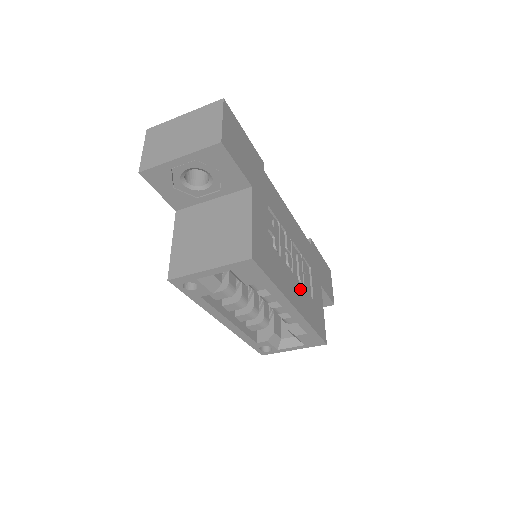
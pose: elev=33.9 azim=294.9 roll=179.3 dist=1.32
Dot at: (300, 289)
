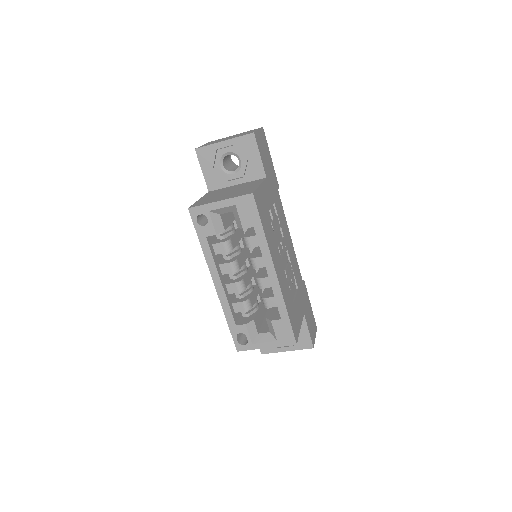
Dot at: (284, 275)
